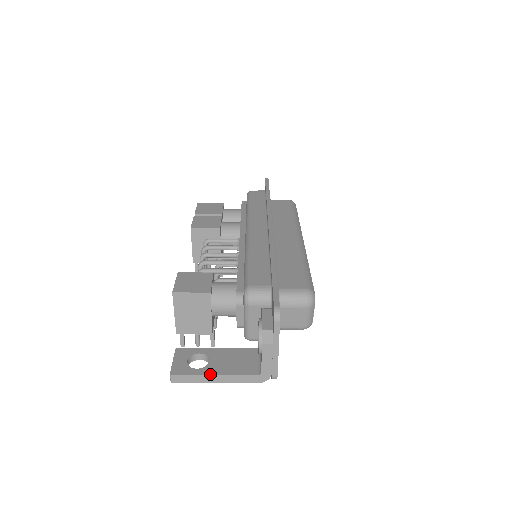
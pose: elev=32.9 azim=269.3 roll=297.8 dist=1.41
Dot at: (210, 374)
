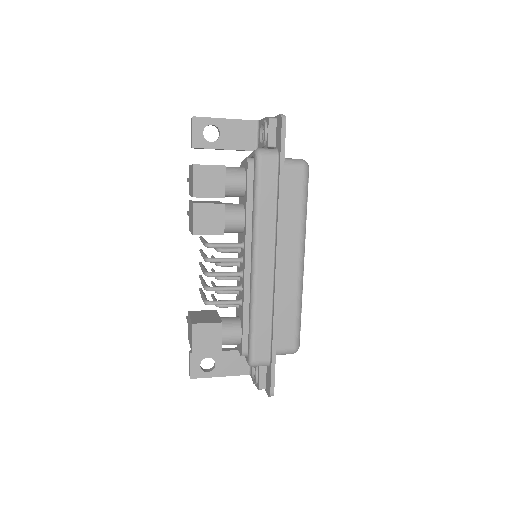
Dot at: (217, 376)
